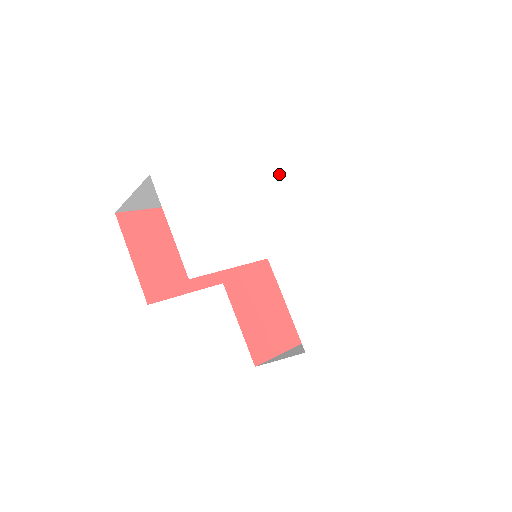
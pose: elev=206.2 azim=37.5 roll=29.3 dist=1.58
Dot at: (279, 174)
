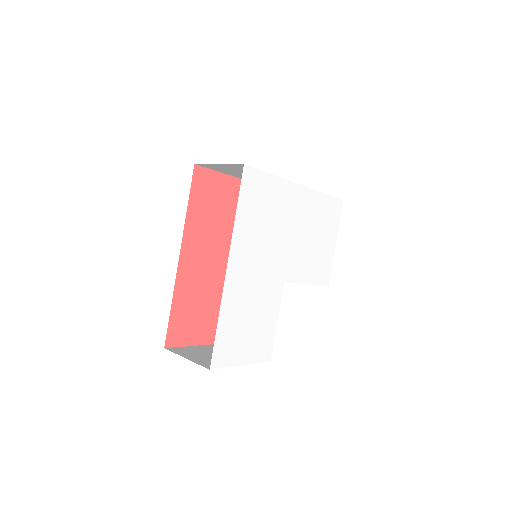
Dot at: (241, 214)
